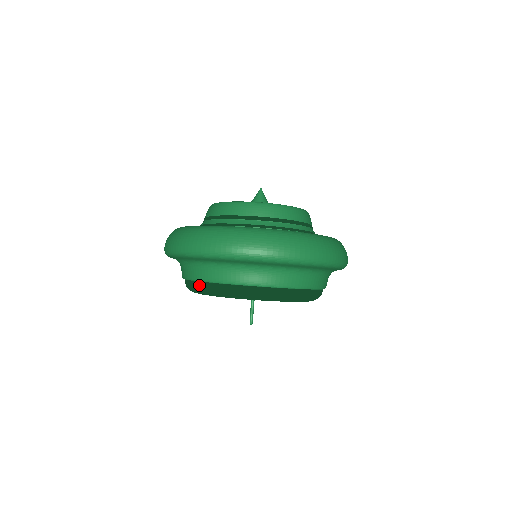
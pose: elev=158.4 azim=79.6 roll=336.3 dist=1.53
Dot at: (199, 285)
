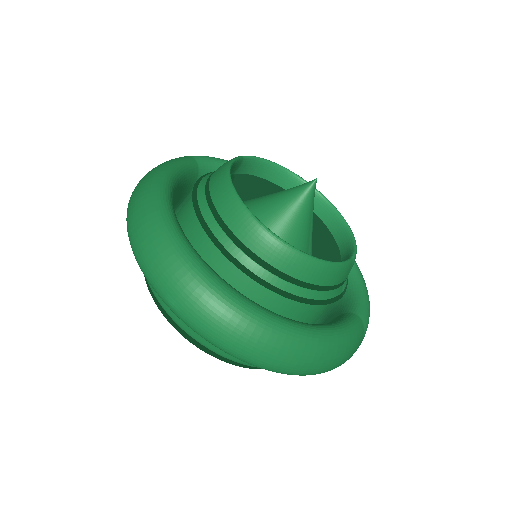
Dot at: occluded
